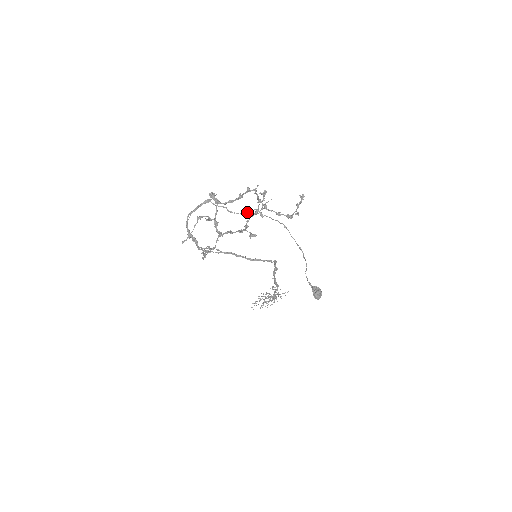
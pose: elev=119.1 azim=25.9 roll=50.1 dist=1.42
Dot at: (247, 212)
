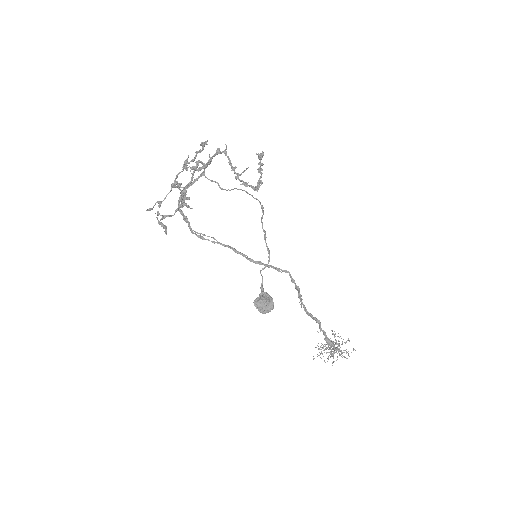
Dot at: (234, 188)
